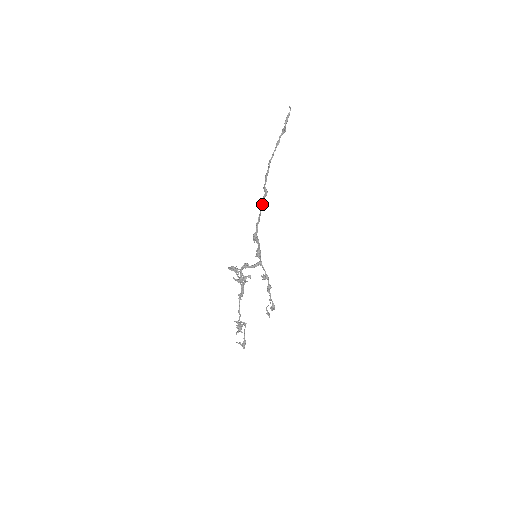
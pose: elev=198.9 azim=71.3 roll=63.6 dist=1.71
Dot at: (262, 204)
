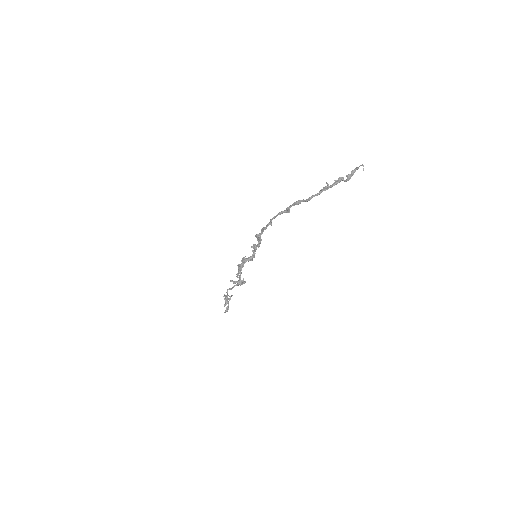
Dot at: (277, 215)
